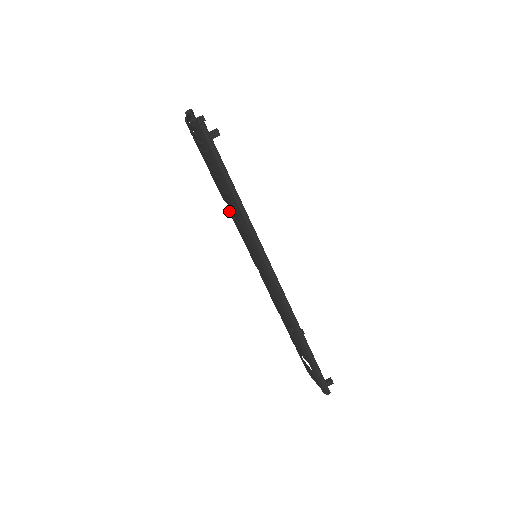
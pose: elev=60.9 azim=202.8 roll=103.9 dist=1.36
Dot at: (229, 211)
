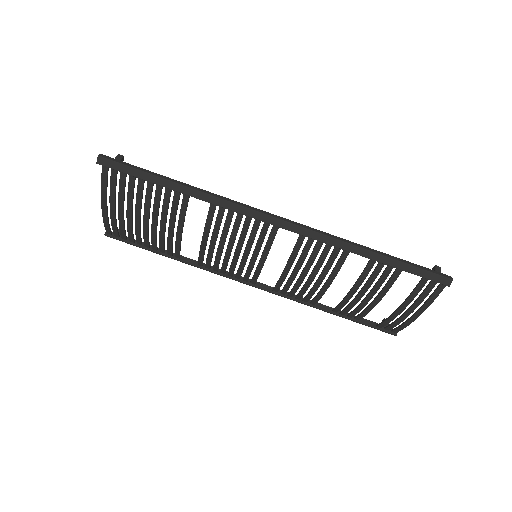
Dot at: occluded
